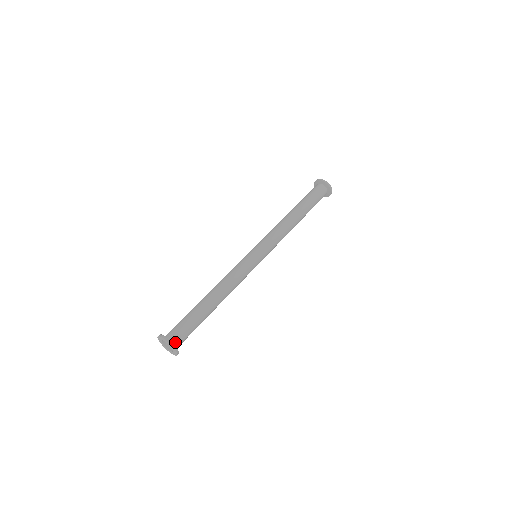
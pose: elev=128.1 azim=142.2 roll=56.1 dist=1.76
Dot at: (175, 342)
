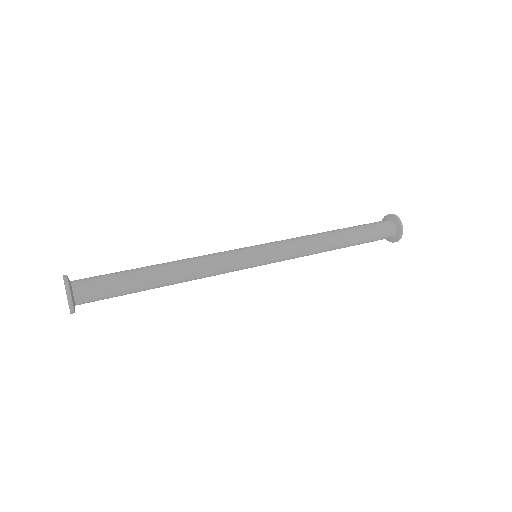
Dot at: (75, 284)
